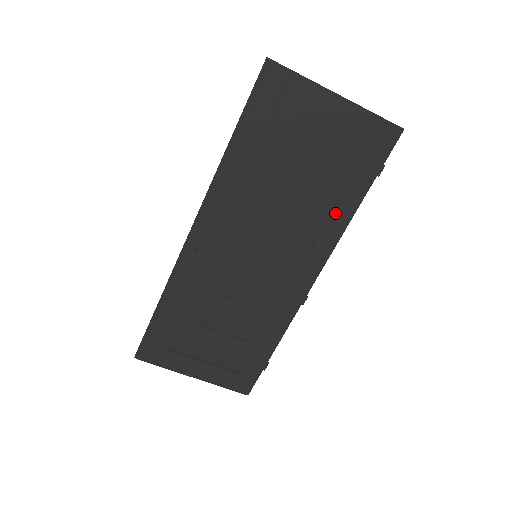
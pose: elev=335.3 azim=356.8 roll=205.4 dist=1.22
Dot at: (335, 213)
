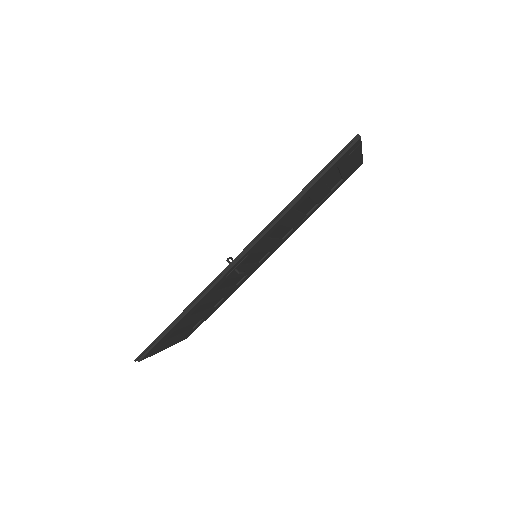
Dot at: (307, 216)
